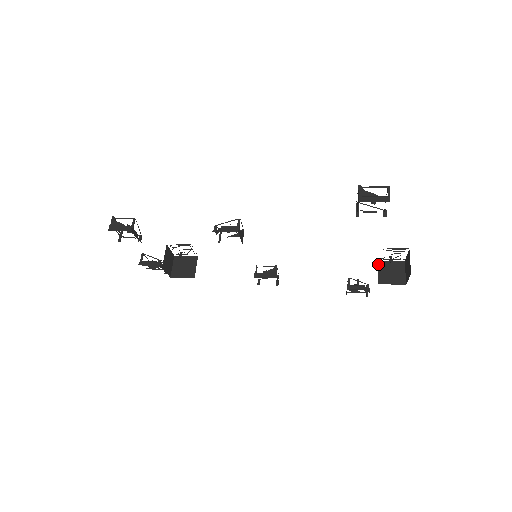
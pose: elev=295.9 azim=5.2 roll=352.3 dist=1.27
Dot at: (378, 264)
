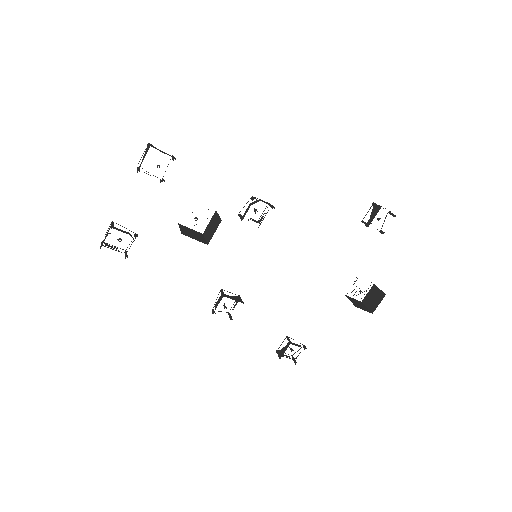
Dot at: (347, 297)
